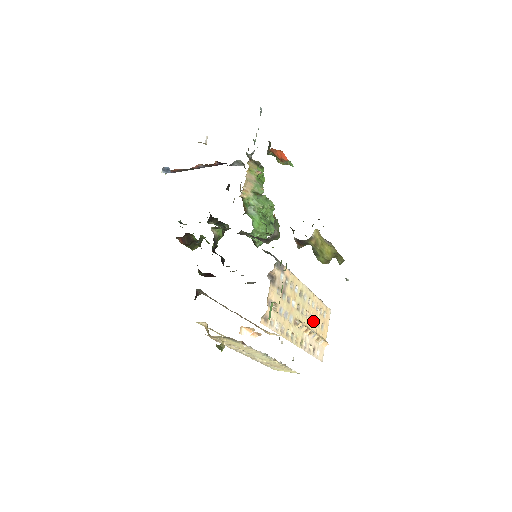
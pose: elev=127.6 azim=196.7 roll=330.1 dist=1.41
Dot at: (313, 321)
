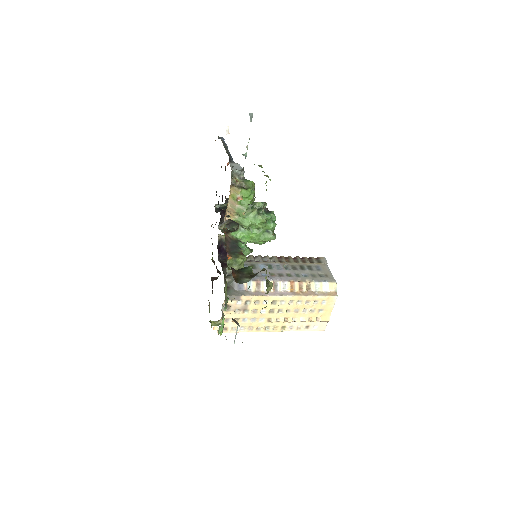
Dot at: (302, 311)
